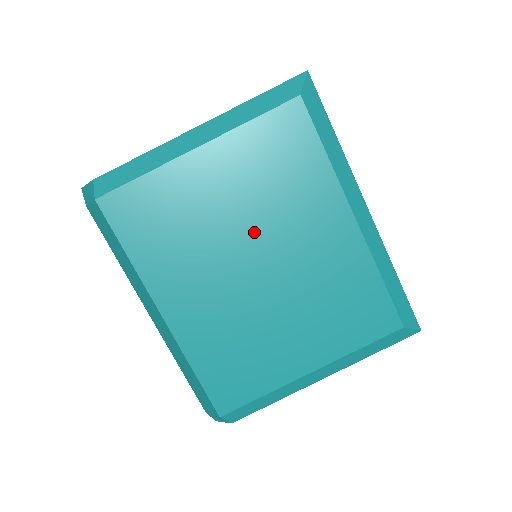
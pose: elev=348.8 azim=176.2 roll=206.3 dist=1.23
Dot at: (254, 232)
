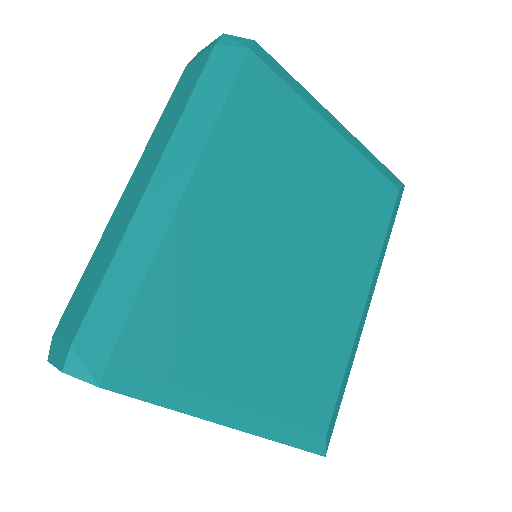
Dot at: (312, 227)
